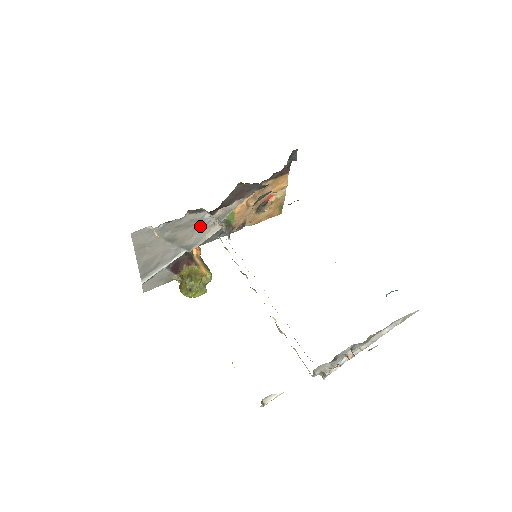
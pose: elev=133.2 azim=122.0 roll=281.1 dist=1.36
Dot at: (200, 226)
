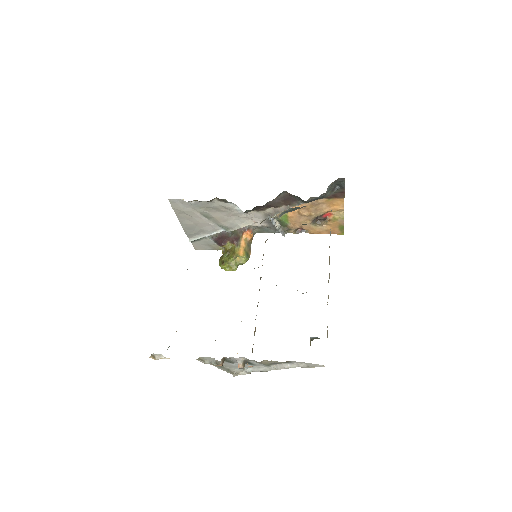
Dot at: (233, 214)
